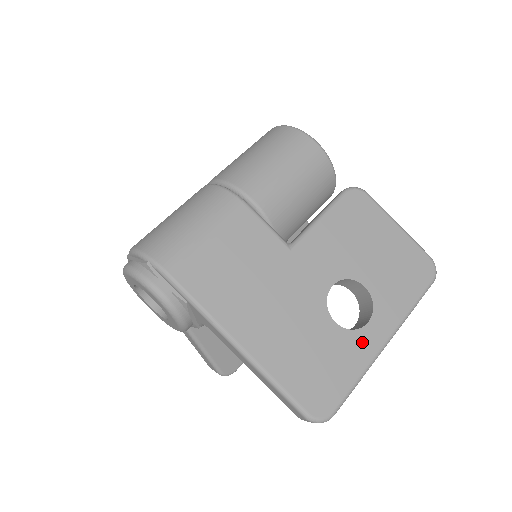
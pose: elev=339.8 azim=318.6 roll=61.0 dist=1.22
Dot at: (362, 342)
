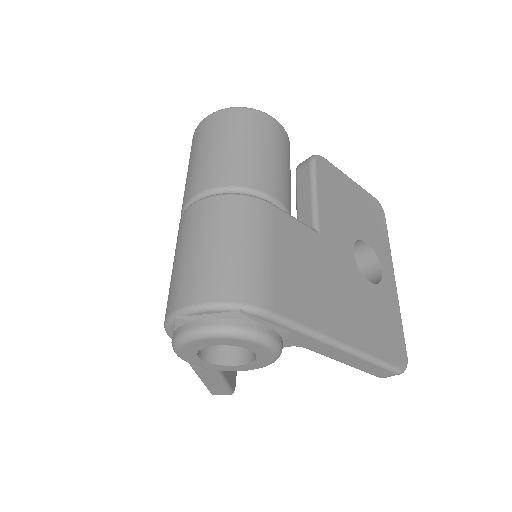
Dot at: (388, 289)
